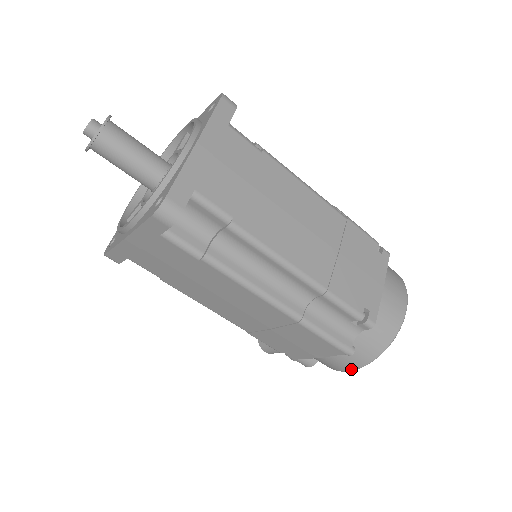
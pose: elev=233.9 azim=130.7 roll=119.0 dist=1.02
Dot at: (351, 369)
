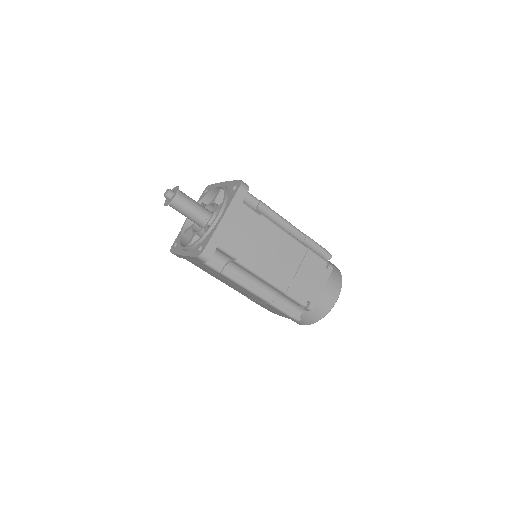
Dot at: (302, 324)
